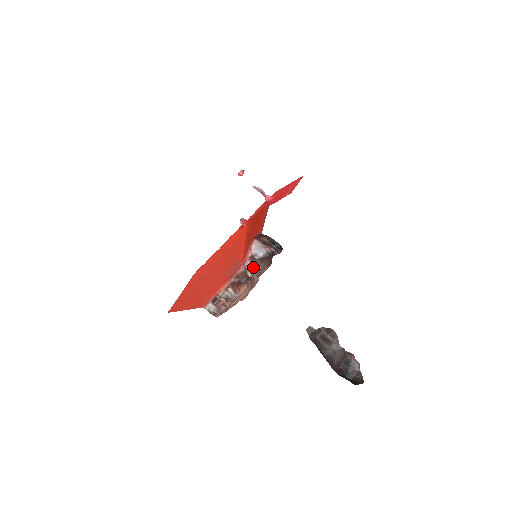
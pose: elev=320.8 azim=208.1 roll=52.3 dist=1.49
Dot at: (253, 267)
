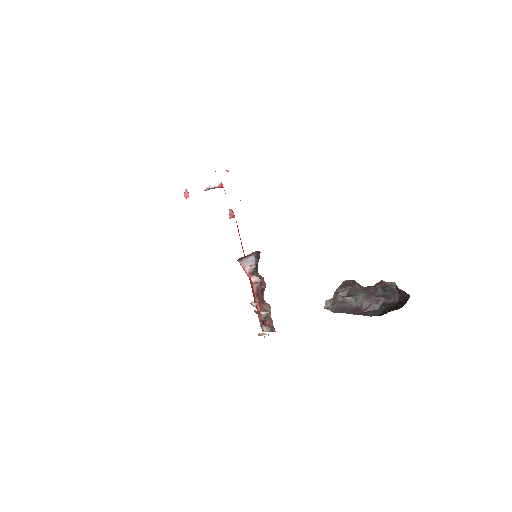
Dot at: (258, 278)
